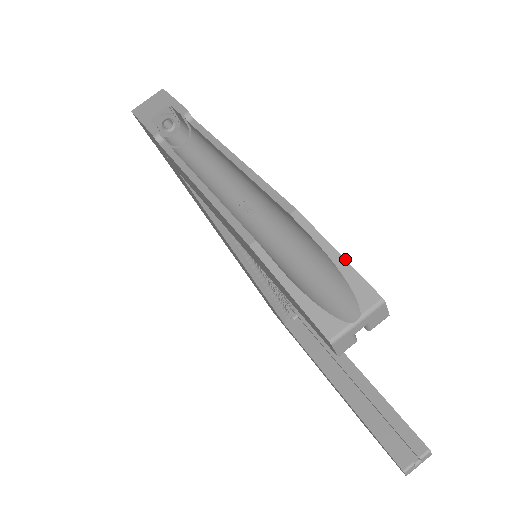
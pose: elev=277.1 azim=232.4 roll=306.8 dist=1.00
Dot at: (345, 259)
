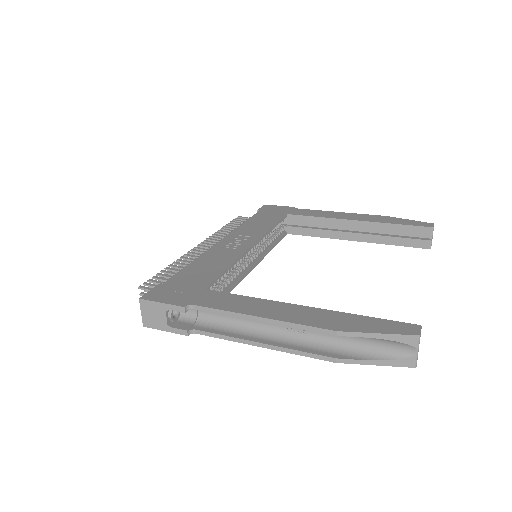
Dot at: (385, 334)
